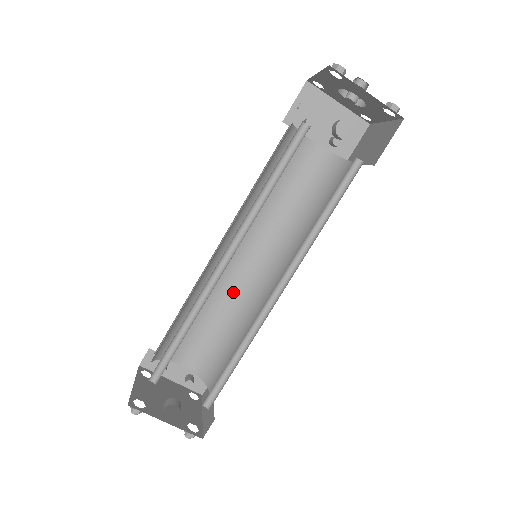
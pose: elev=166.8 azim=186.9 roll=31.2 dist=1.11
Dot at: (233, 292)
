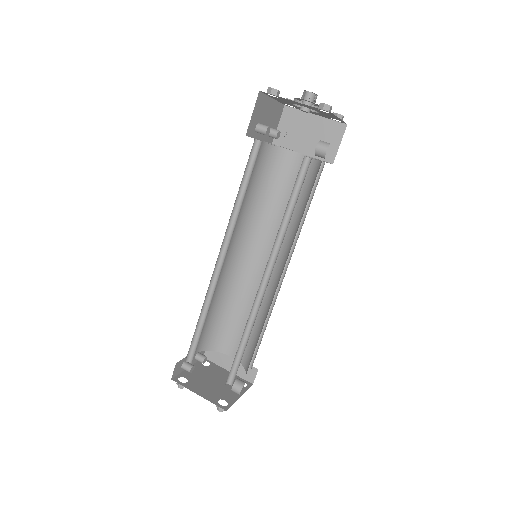
Dot at: (221, 282)
